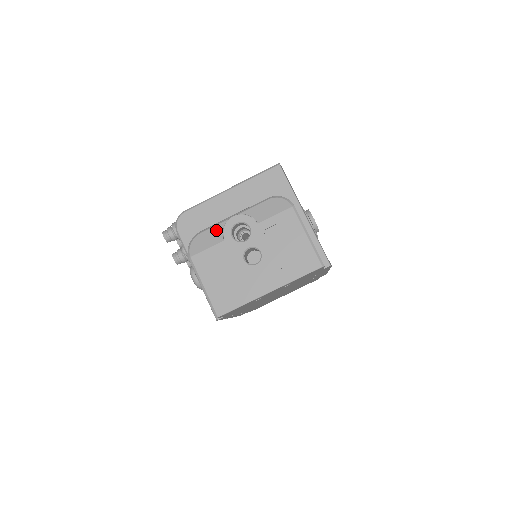
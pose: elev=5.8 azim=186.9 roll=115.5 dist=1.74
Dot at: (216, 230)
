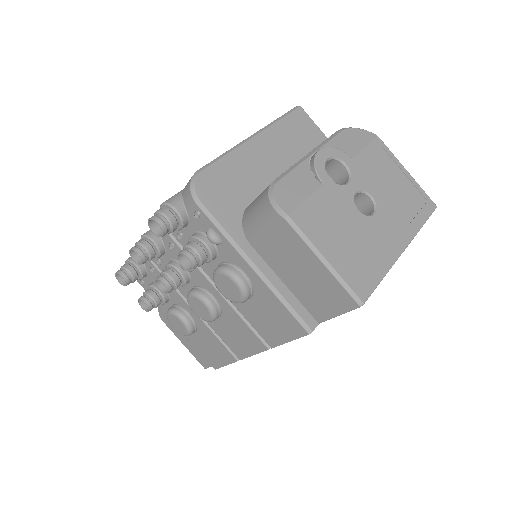
Dot at: (300, 173)
